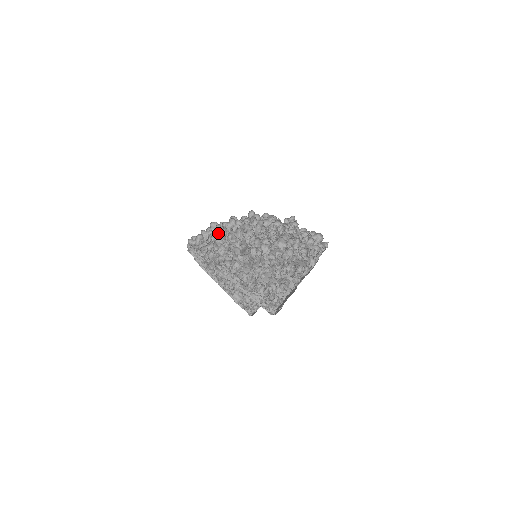
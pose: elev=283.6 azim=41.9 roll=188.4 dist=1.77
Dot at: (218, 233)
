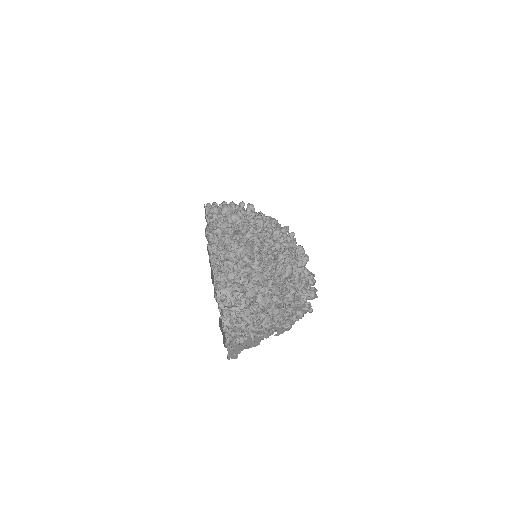
Dot at: (237, 235)
